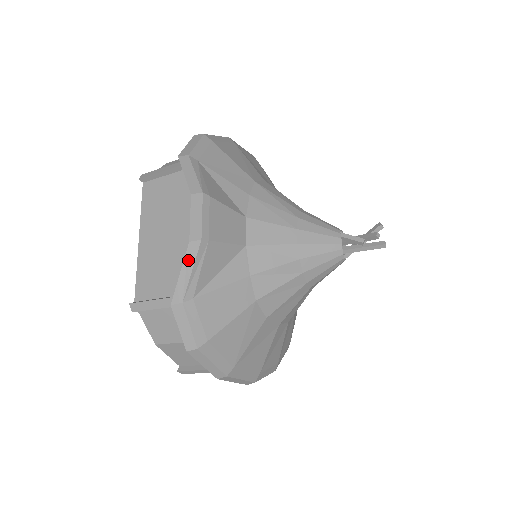
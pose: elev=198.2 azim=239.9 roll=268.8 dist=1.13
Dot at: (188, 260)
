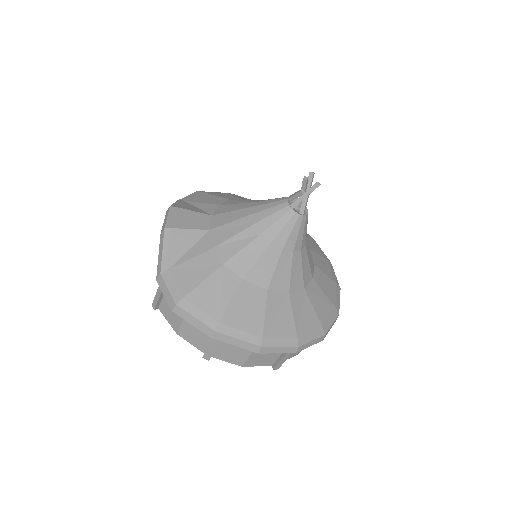
Dot at: (161, 246)
